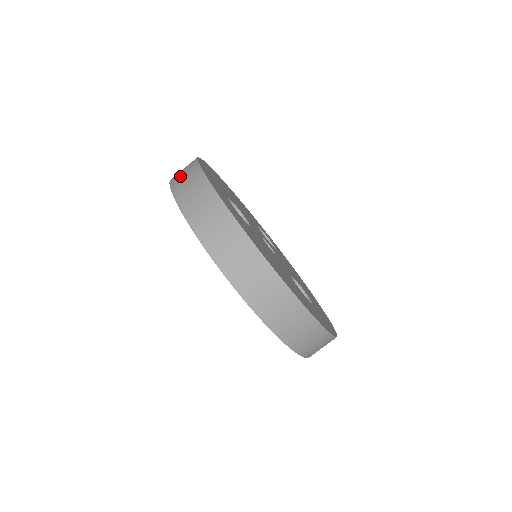
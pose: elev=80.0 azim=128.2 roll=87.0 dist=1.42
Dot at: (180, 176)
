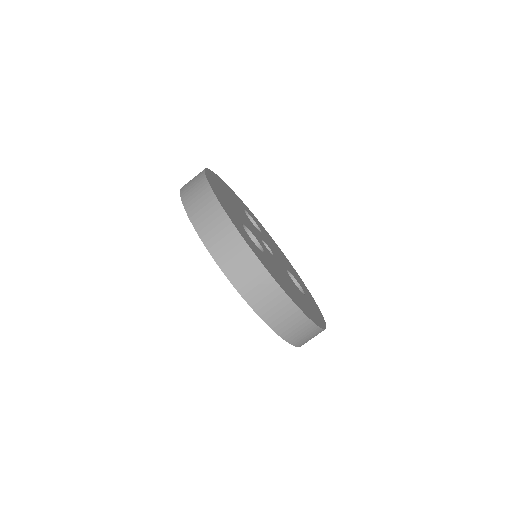
Dot at: (205, 221)
